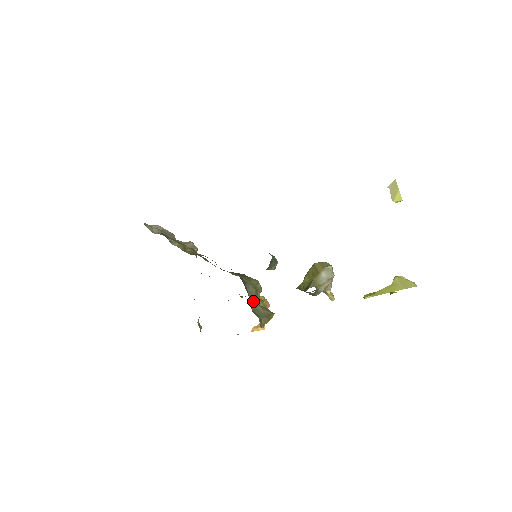
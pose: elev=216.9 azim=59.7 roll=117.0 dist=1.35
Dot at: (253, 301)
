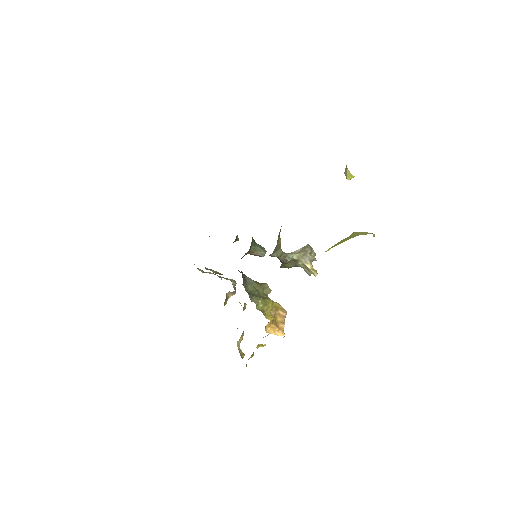
Dot at: (251, 288)
